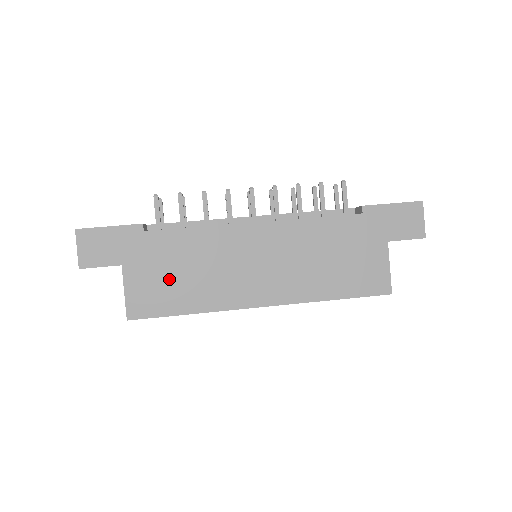
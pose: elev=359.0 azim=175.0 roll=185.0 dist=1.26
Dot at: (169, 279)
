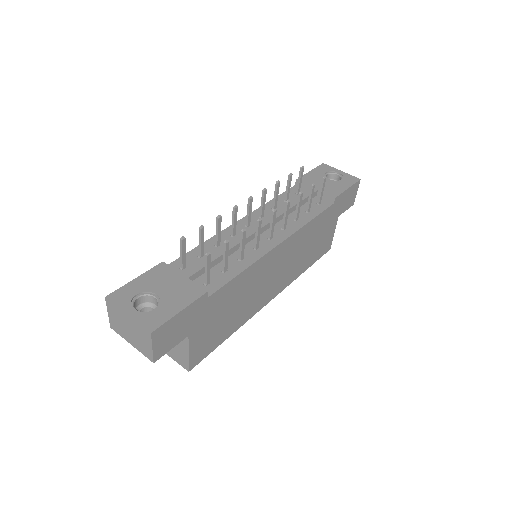
Dot at: (221, 322)
